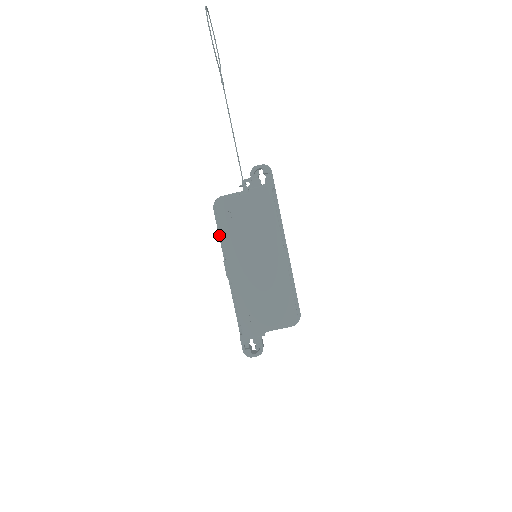
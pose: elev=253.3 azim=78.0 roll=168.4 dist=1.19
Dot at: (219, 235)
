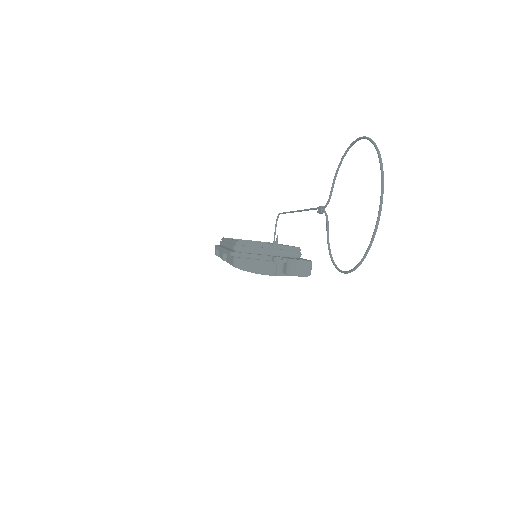
Dot at: occluded
